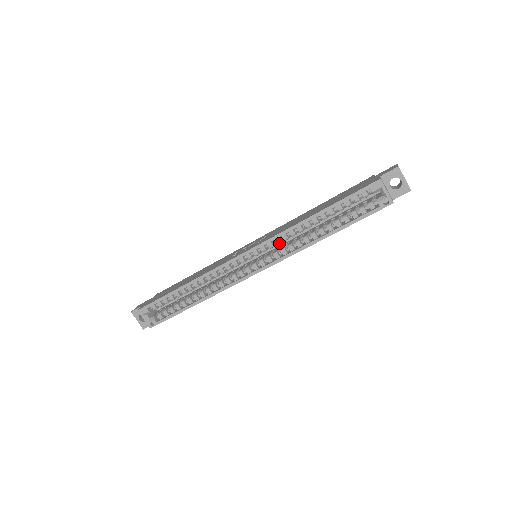
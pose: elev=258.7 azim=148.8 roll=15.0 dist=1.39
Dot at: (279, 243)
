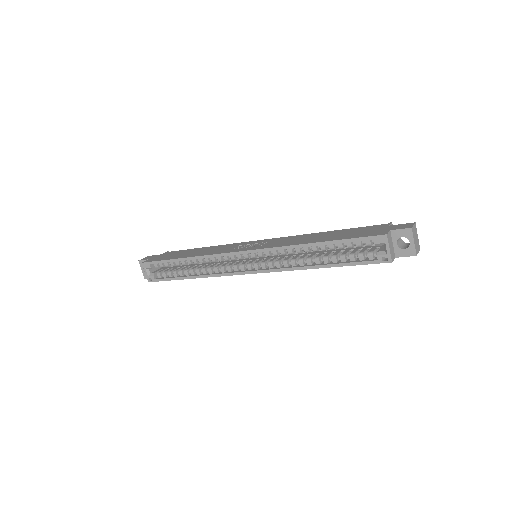
Dot at: (276, 255)
